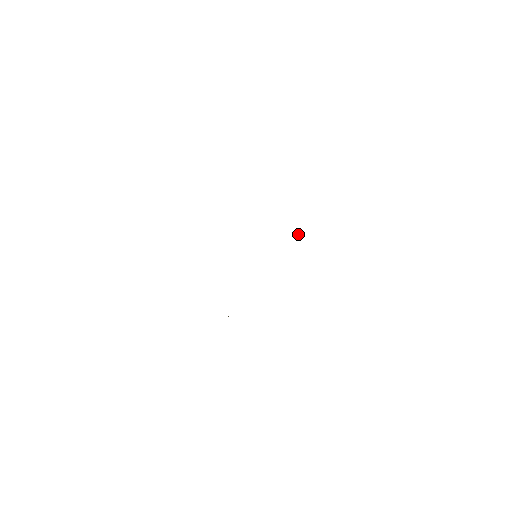
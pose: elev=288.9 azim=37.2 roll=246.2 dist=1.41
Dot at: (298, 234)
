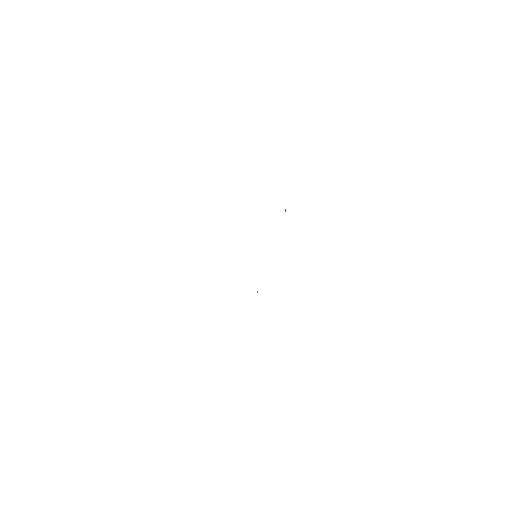
Dot at: (285, 211)
